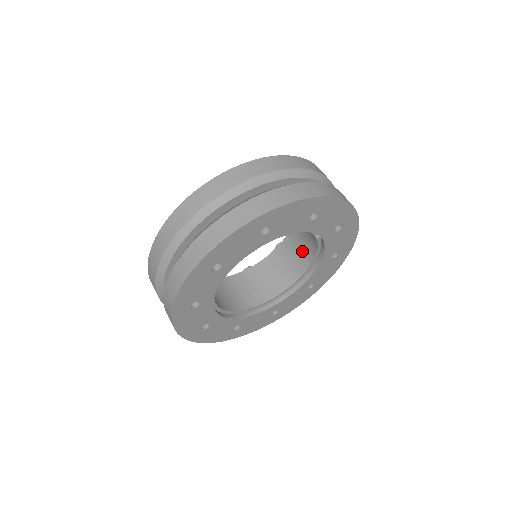
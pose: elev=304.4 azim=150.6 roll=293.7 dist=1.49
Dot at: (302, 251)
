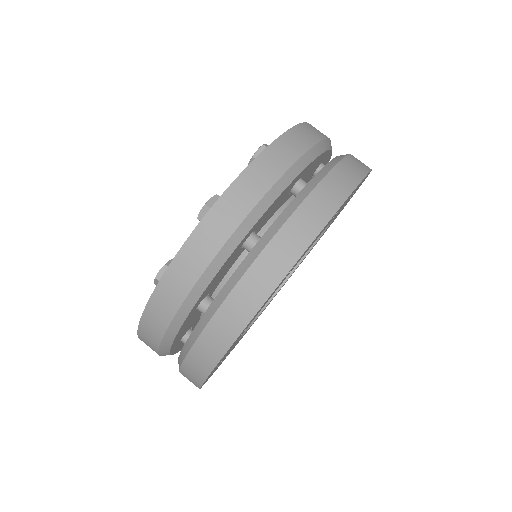
Dot at: occluded
